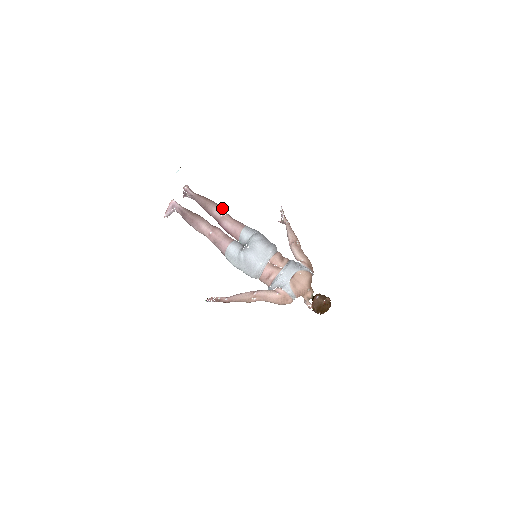
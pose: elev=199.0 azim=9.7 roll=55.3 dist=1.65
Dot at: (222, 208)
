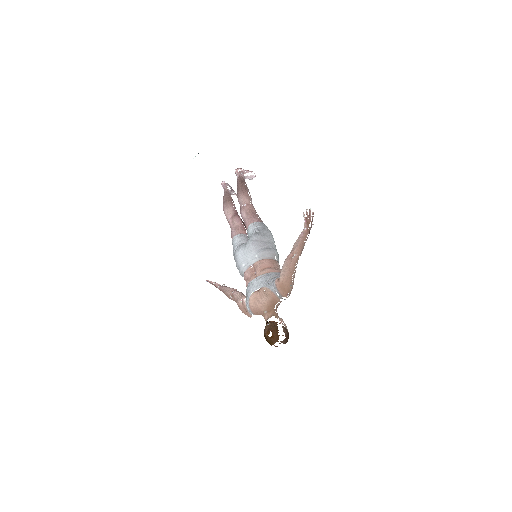
Dot at: (247, 198)
